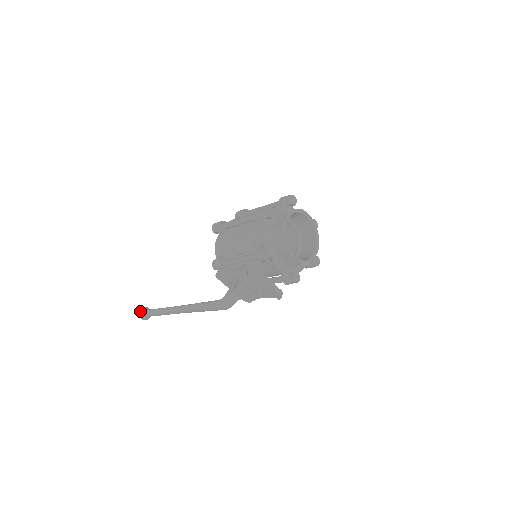
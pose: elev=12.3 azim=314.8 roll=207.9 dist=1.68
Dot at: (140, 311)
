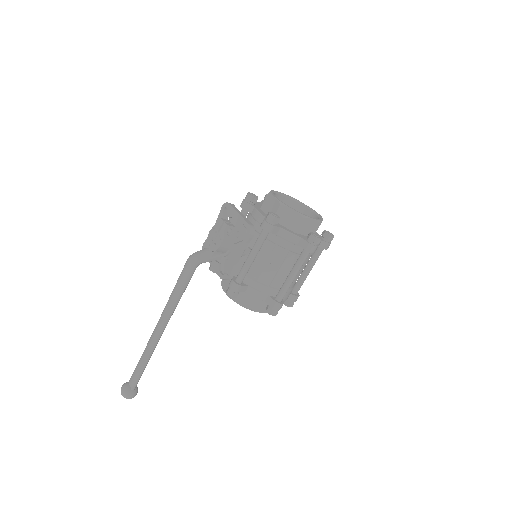
Dot at: occluded
